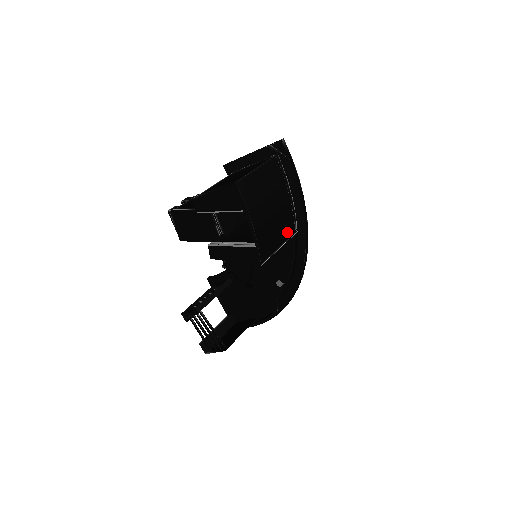
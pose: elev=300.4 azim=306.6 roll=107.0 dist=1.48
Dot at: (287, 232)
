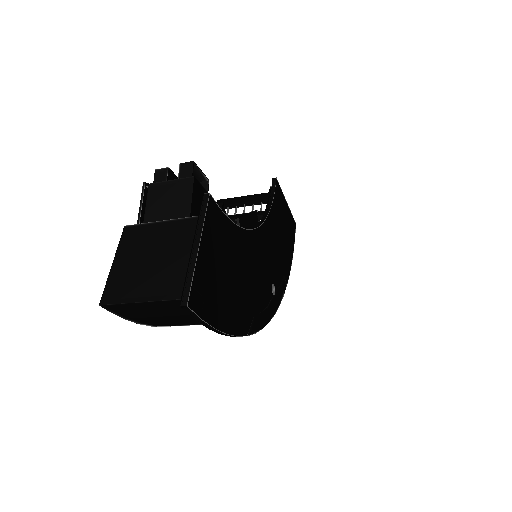
Dot at: occluded
